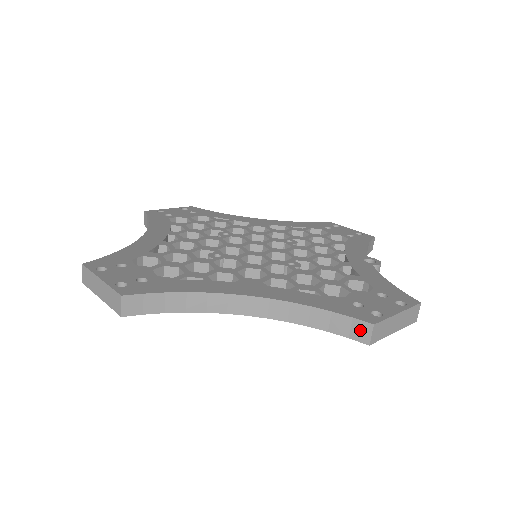
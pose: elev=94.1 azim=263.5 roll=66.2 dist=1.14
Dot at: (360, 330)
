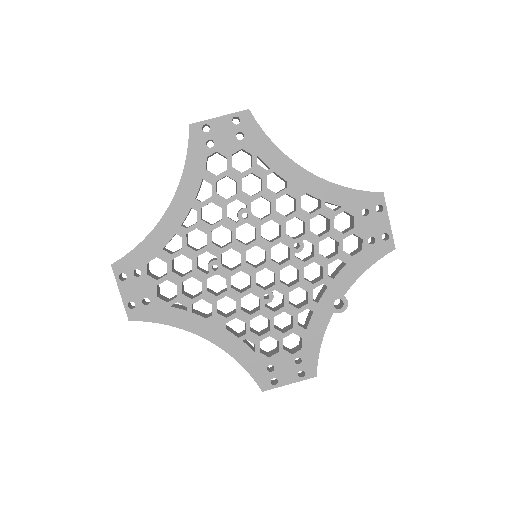
Dot at: (258, 384)
